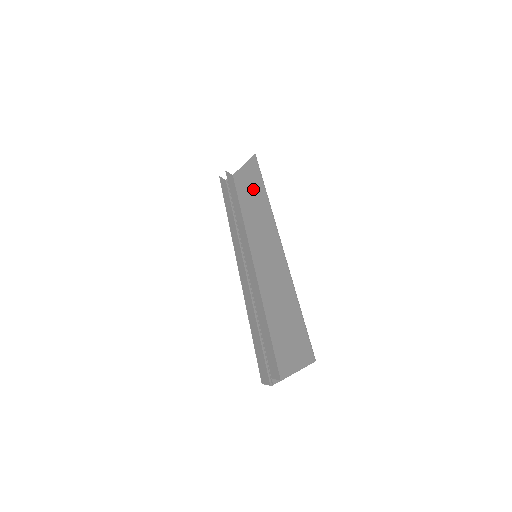
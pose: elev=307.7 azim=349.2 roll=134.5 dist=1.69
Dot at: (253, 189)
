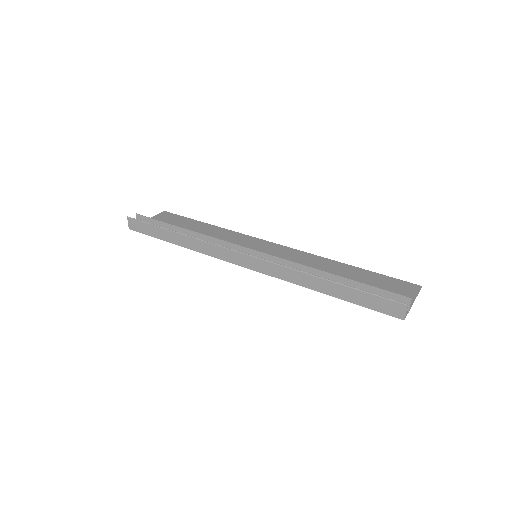
Dot at: (190, 226)
